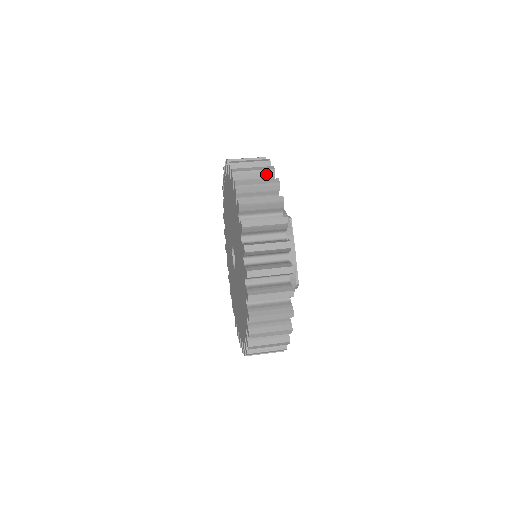
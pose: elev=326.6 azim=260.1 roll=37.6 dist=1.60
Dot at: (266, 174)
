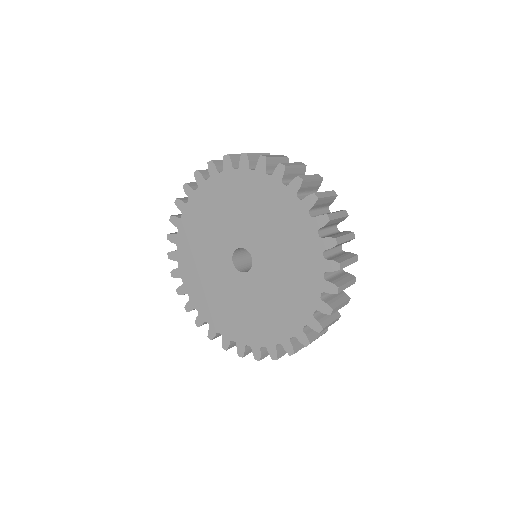
Dot at: (317, 183)
